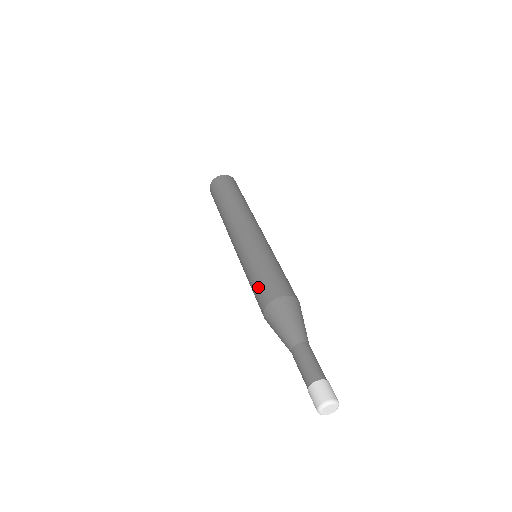
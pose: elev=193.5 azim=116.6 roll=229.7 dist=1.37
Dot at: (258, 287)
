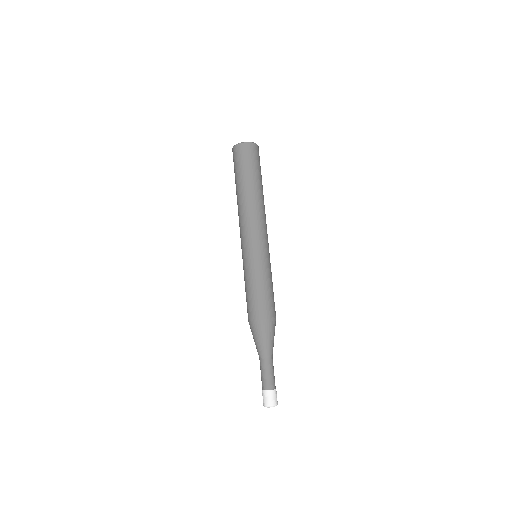
Dot at: (246, 301)
